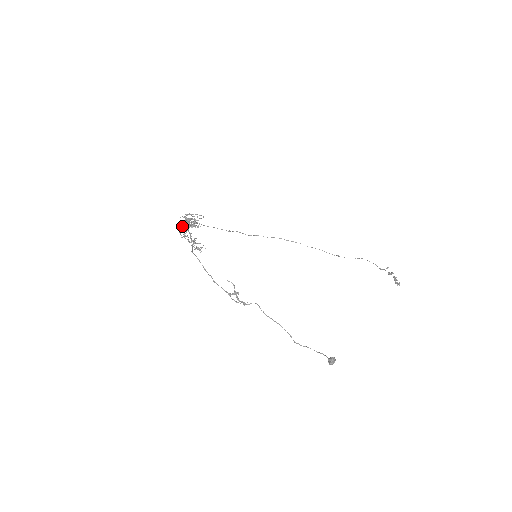
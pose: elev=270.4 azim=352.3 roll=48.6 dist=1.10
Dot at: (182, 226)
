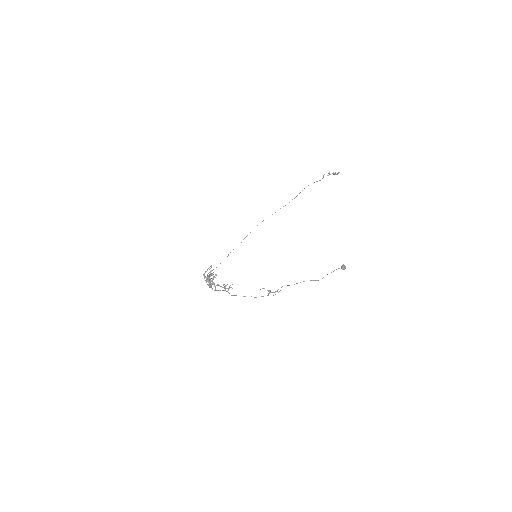
Dot at: (209, 284)
